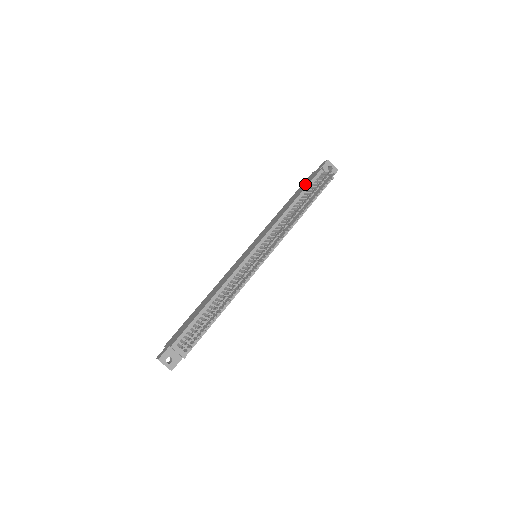
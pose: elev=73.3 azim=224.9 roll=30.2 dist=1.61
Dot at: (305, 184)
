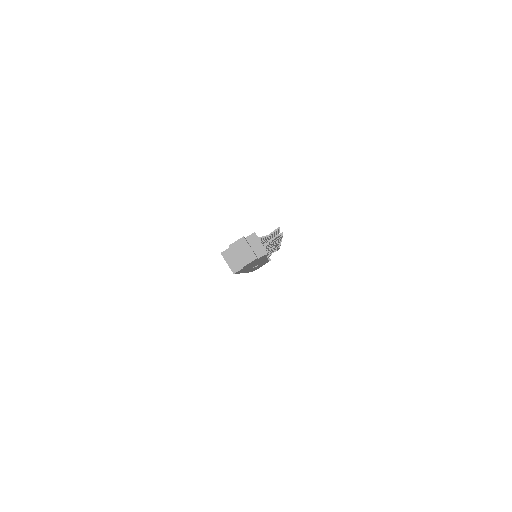
Dot at: occluded
